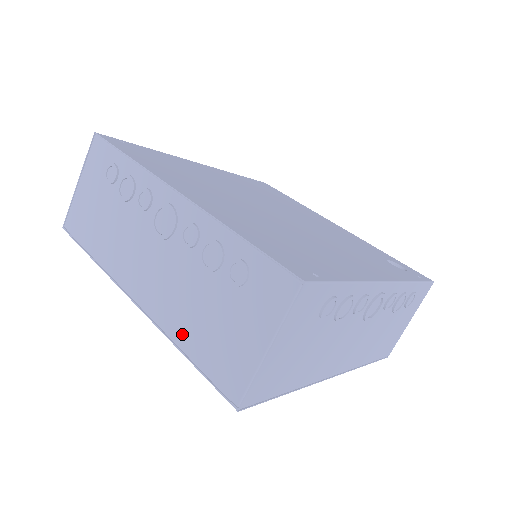
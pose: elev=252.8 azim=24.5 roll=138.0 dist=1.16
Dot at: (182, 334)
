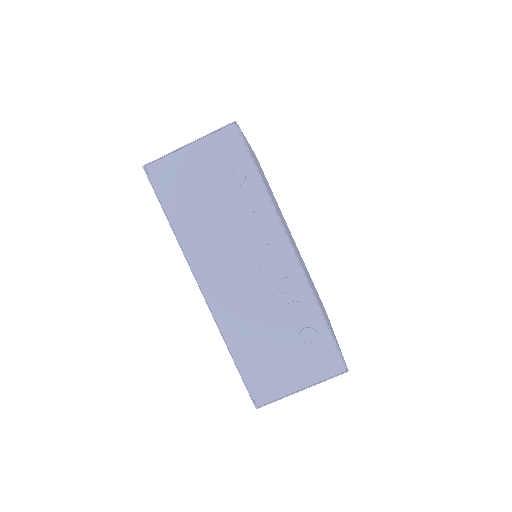
Dot at: (238, 342)
